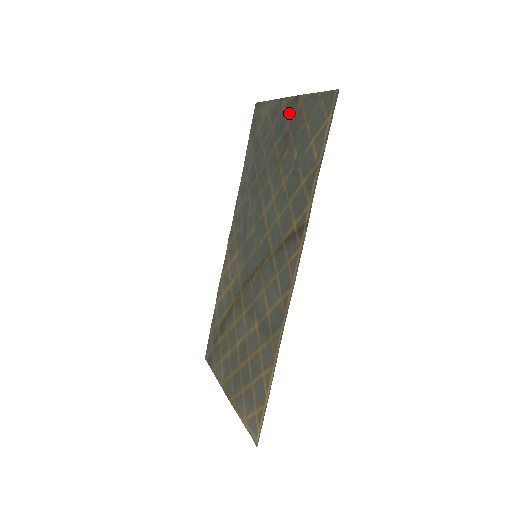
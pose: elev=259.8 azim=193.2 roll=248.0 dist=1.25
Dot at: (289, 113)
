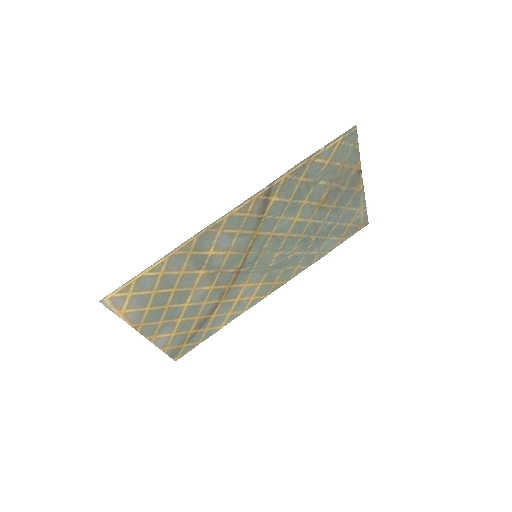
Dot at: (352, 183)
